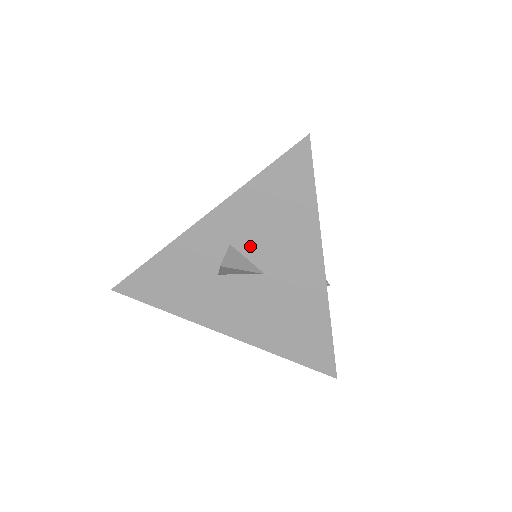
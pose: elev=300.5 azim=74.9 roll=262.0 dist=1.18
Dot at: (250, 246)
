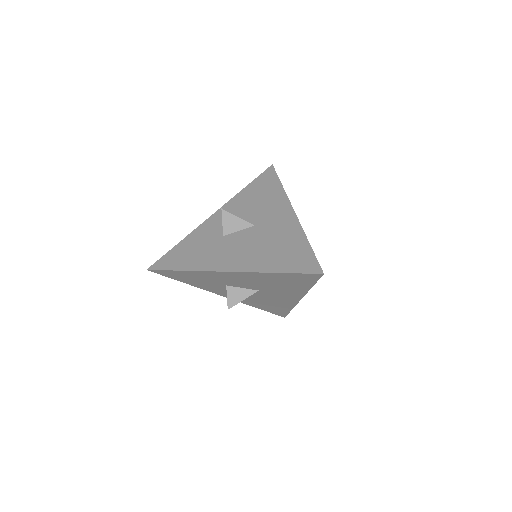
Dot at: (244, 215)
